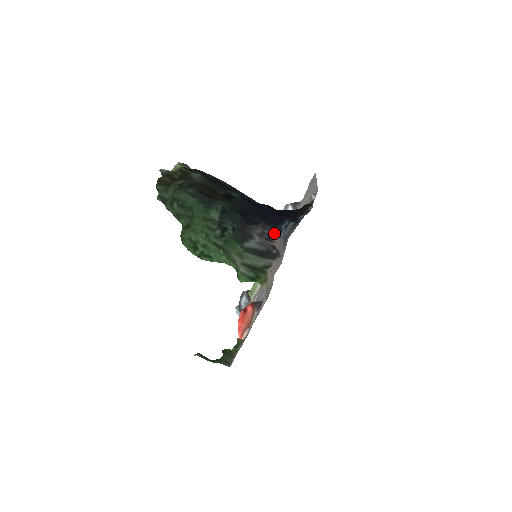
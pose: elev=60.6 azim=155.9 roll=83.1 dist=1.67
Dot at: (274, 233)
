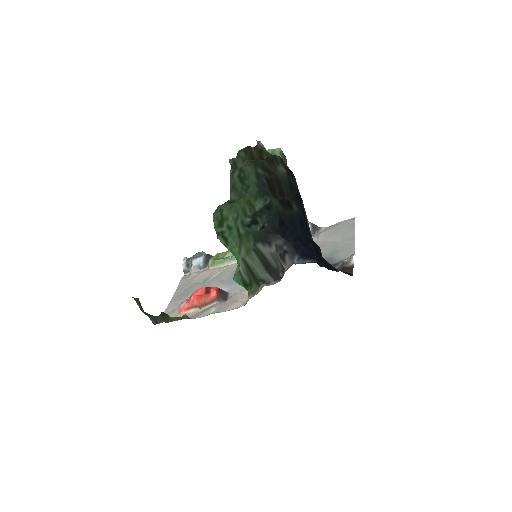
Dot at: (290, 254)
